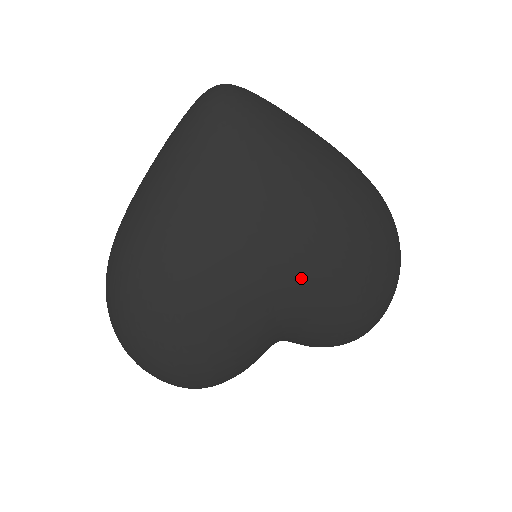
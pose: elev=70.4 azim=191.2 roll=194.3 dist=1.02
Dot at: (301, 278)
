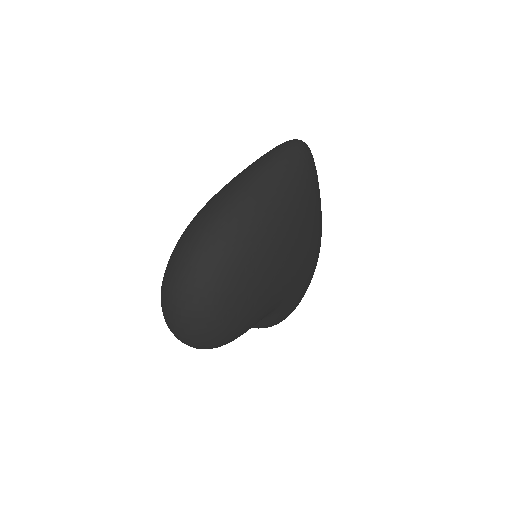
Dot at: (301, 281)
